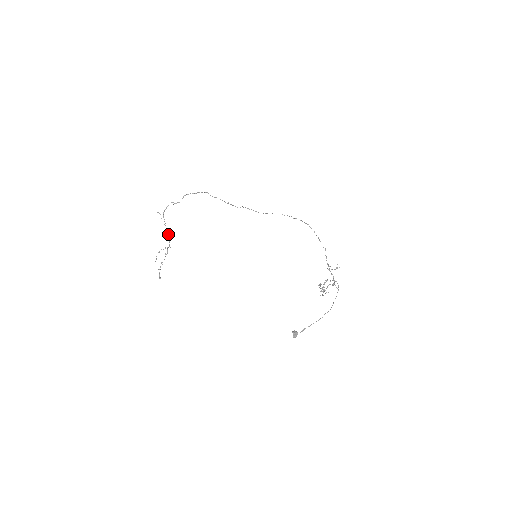
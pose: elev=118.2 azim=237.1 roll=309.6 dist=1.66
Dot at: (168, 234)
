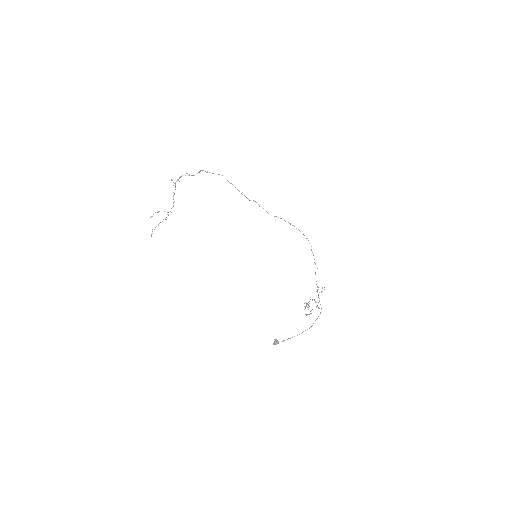
Dot at: (174, 201)
